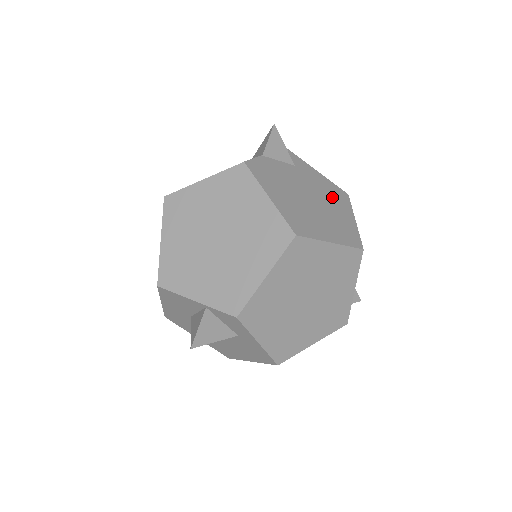
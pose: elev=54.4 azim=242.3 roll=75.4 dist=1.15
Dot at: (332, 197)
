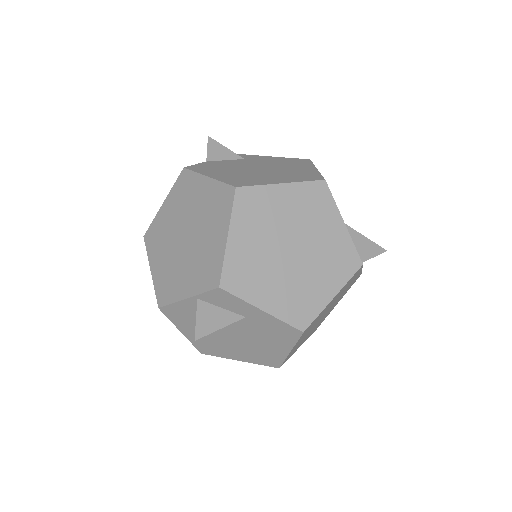
Dot at: (288, 164)
